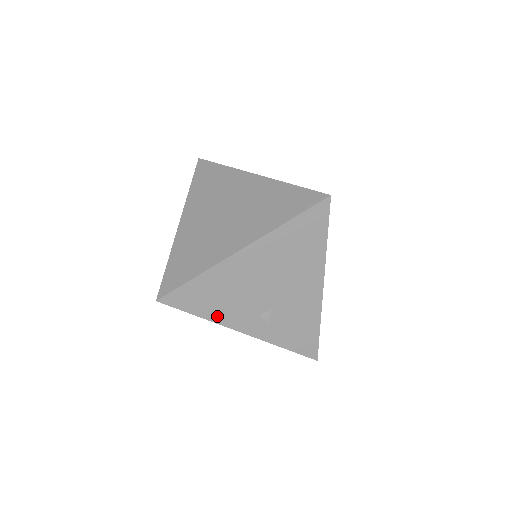
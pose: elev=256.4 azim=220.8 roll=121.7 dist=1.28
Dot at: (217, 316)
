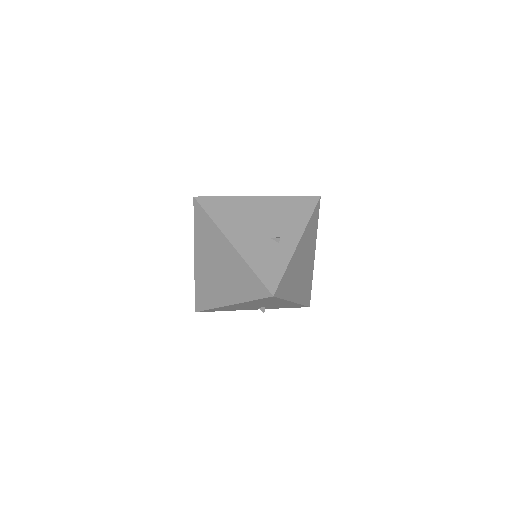
Dot at: (234, 310)
